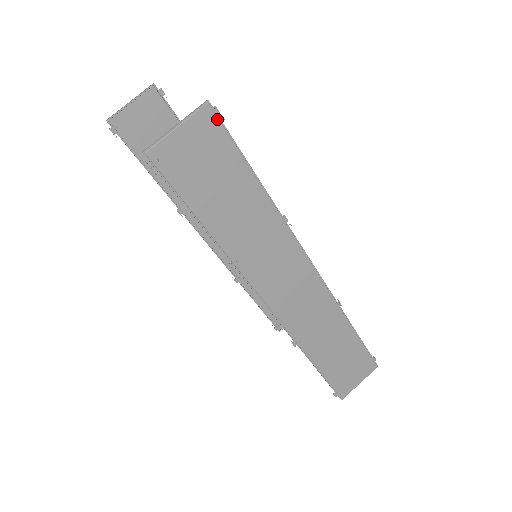
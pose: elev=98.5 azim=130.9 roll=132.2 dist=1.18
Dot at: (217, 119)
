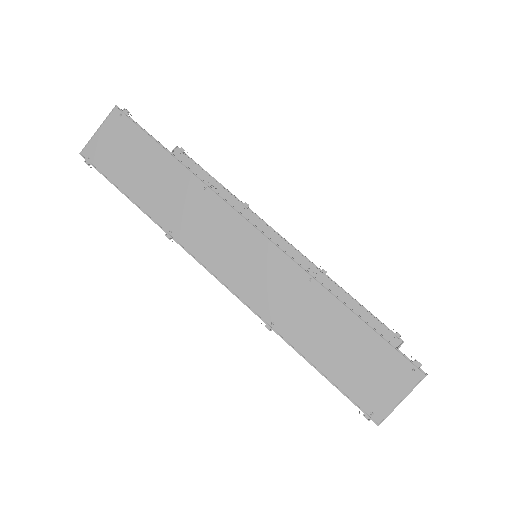
Dot at: (125, 116)
